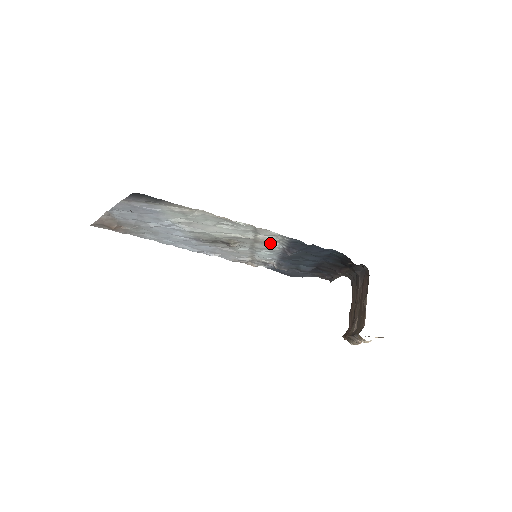
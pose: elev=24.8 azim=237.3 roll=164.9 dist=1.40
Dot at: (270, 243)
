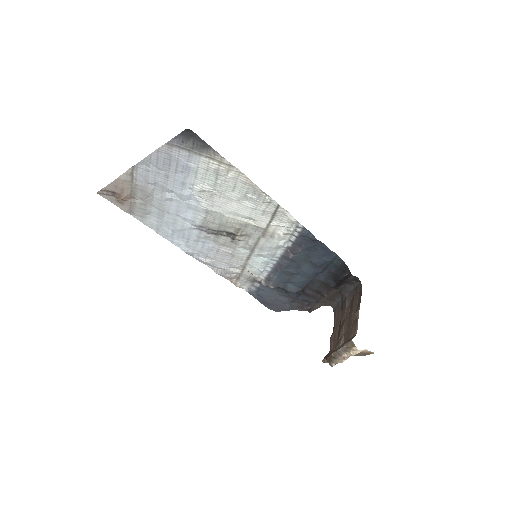
Dot at: (278, 238)
